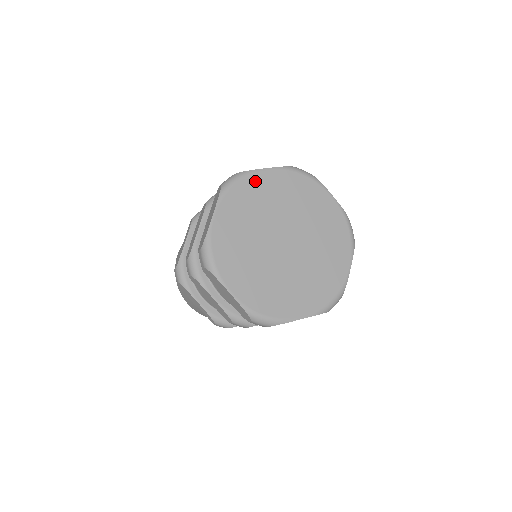
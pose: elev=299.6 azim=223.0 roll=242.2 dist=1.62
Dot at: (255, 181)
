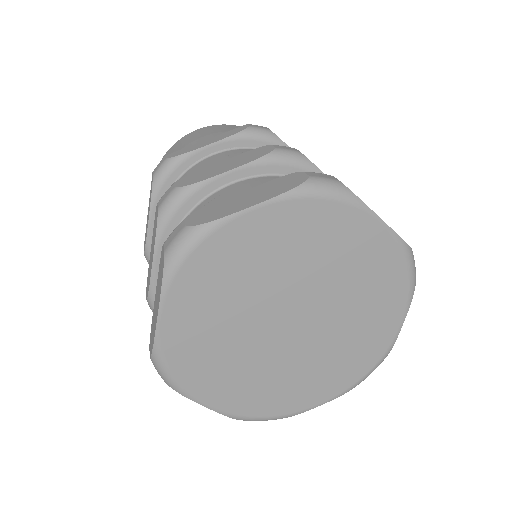
Dot at: (228, 239)
